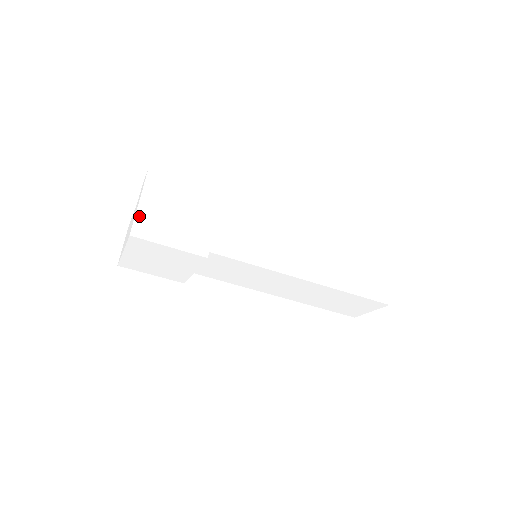
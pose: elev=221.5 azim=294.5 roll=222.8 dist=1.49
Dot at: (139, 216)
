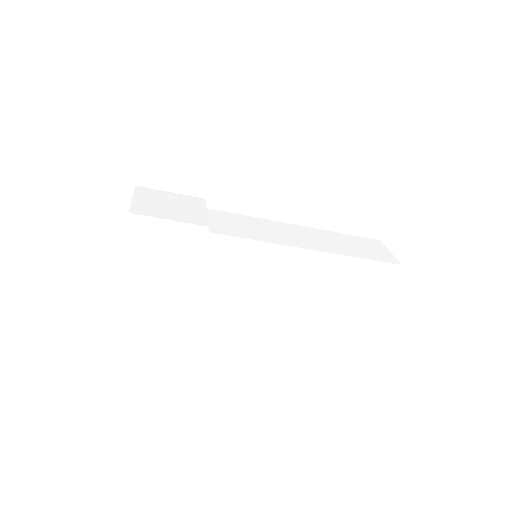
Dot at: (134, 205)
